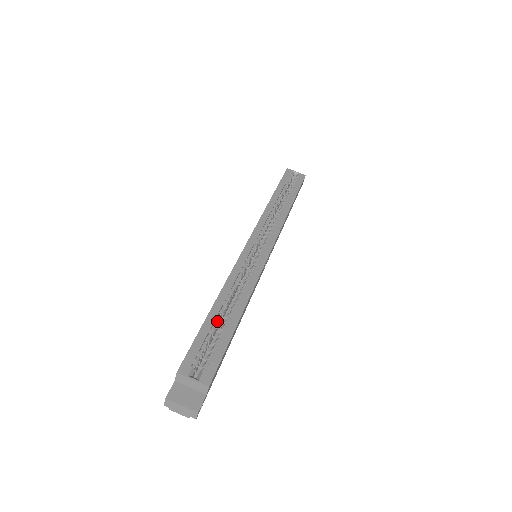
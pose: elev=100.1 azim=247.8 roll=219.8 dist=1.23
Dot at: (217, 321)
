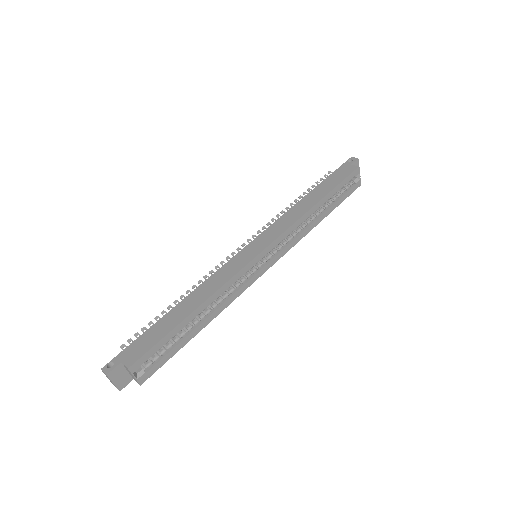
Dot at: (184, 326)
